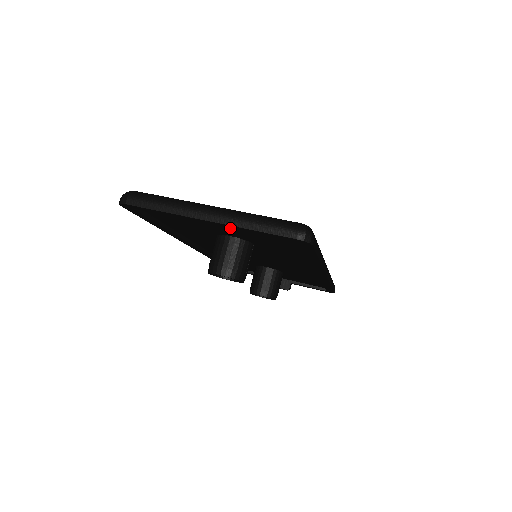
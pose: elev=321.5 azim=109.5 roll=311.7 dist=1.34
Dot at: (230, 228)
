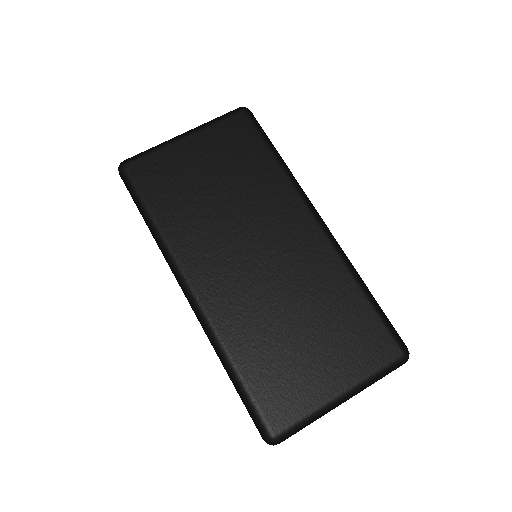
Dot at: occluded
